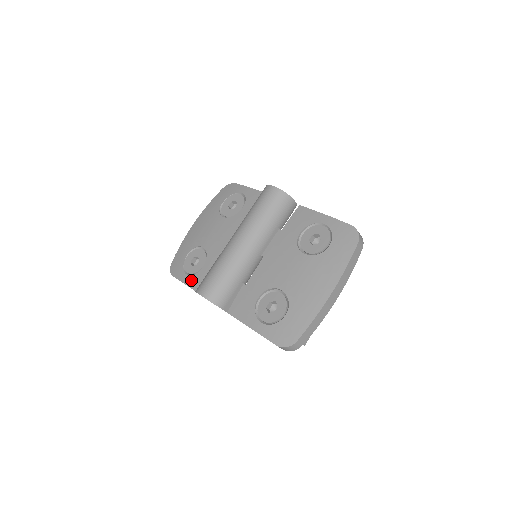
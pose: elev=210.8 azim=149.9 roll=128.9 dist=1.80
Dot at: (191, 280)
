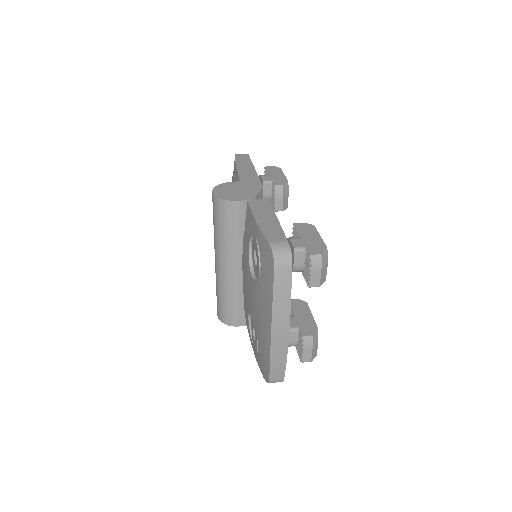
Dot at: occluded
